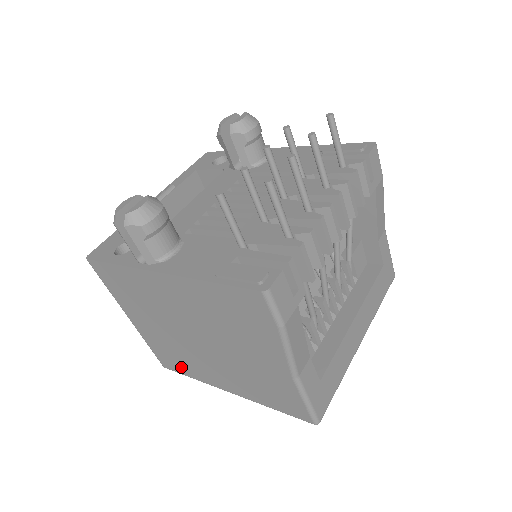
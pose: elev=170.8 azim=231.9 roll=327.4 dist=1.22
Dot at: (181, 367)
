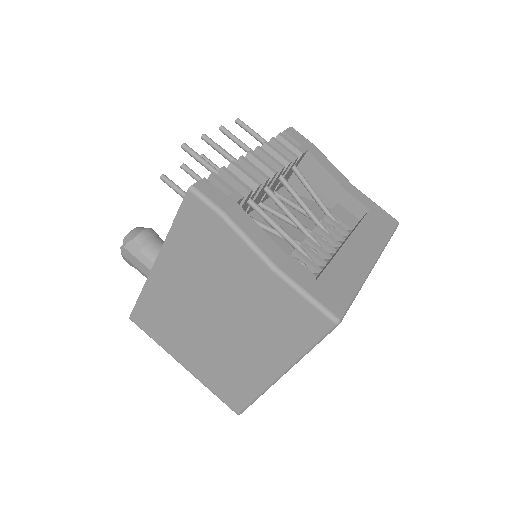
Dot at: (240, 390)
